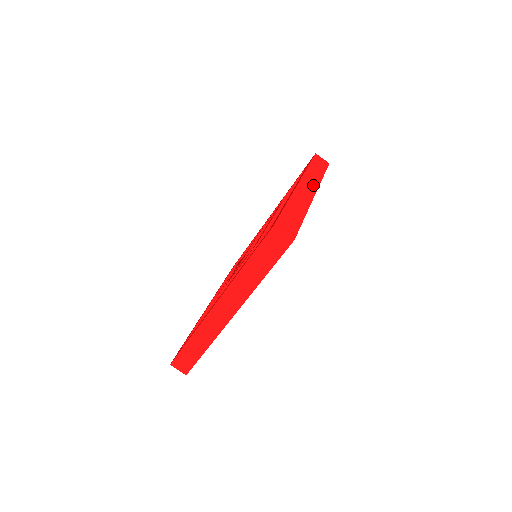
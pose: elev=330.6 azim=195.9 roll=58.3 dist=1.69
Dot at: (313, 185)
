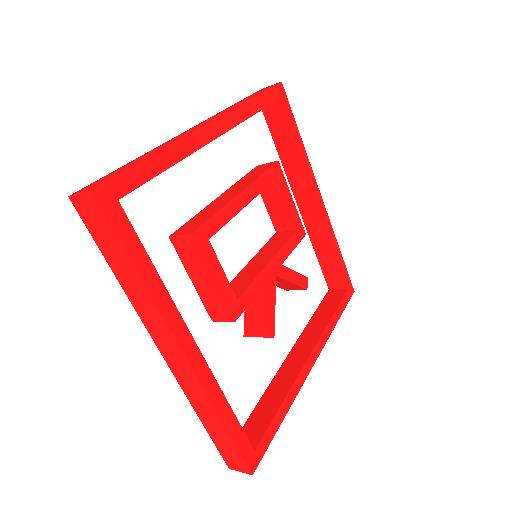
Dot at: occluded
